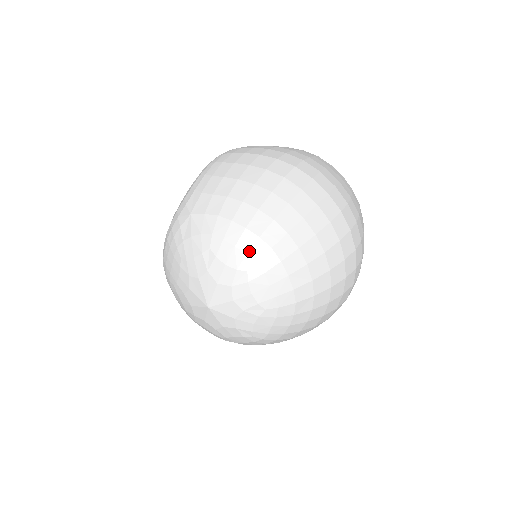
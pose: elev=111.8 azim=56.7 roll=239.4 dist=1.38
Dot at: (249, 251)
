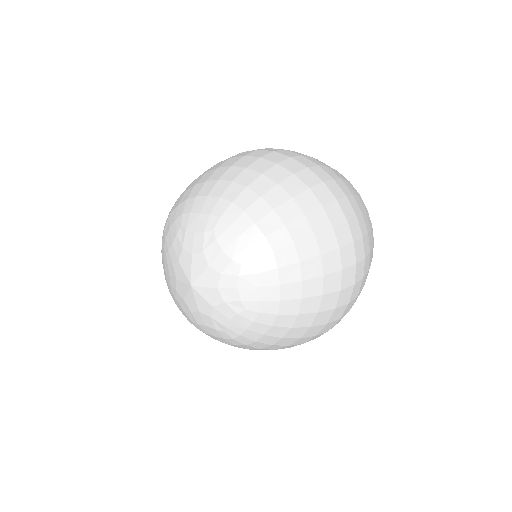
Dot at: (212, 212)
